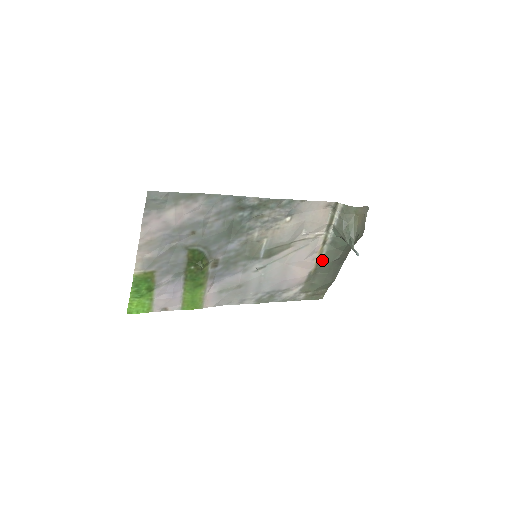
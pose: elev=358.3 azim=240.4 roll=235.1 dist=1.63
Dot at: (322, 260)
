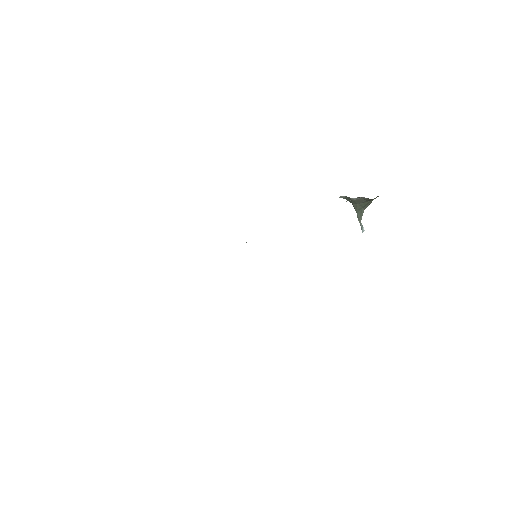
Dot at: occluded
